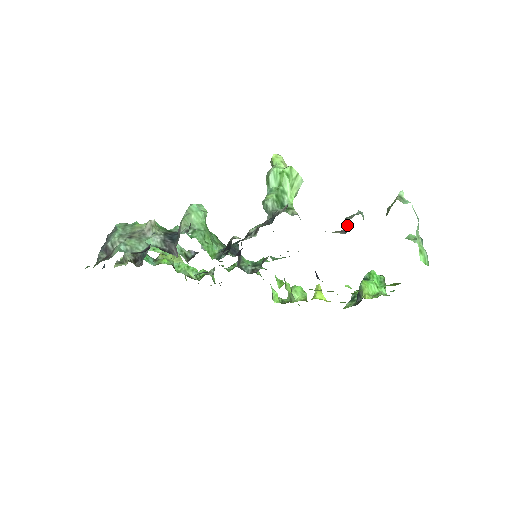
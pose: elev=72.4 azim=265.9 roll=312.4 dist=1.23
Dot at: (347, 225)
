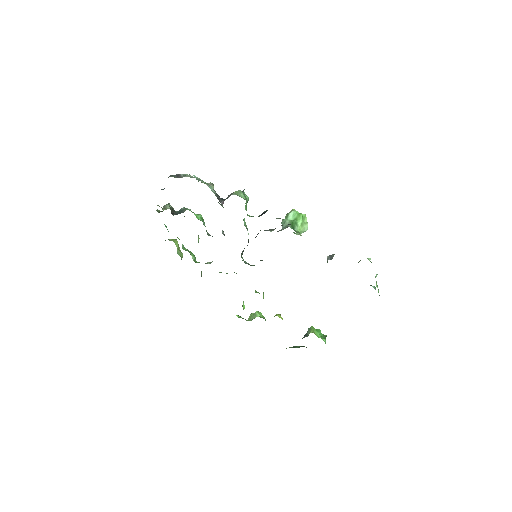
Dot at: (332, 256)
